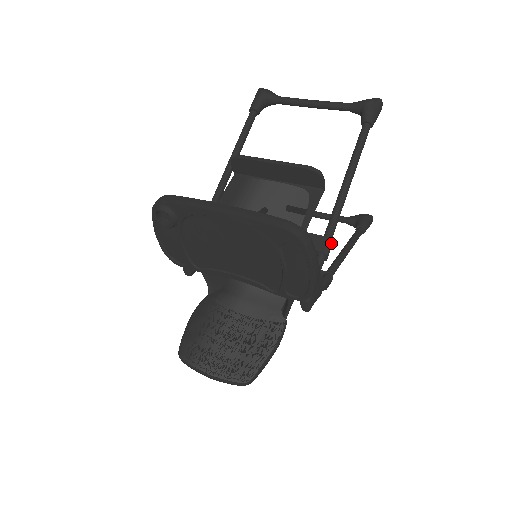
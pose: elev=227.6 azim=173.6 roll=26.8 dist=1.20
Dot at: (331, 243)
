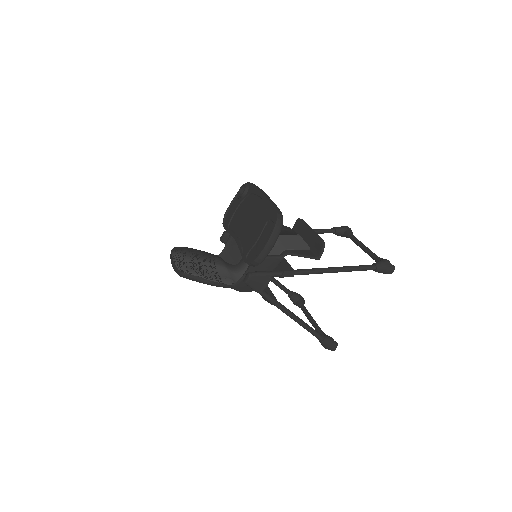
Dot at: (292, 273)
